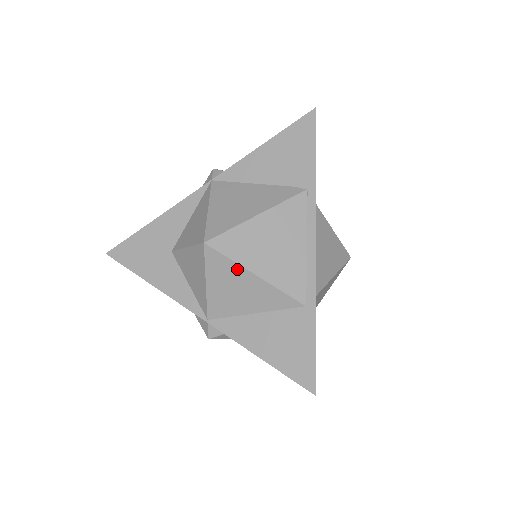
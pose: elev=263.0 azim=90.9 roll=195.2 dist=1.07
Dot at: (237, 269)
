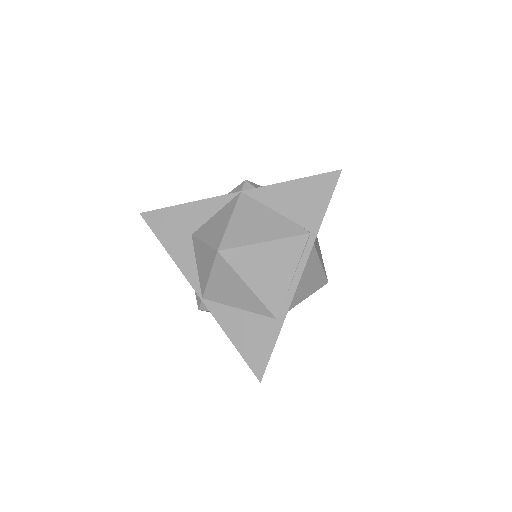
Dot at: (236, 277)
